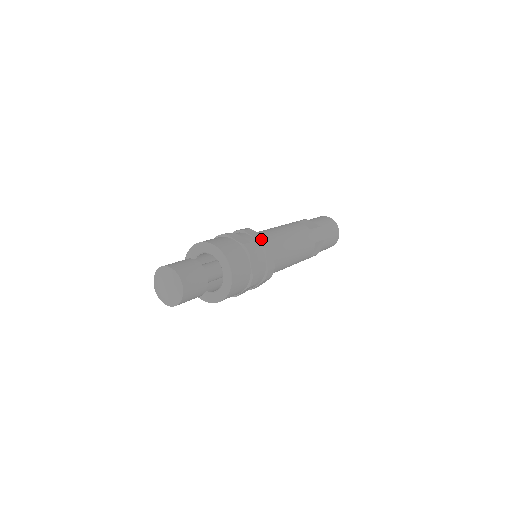
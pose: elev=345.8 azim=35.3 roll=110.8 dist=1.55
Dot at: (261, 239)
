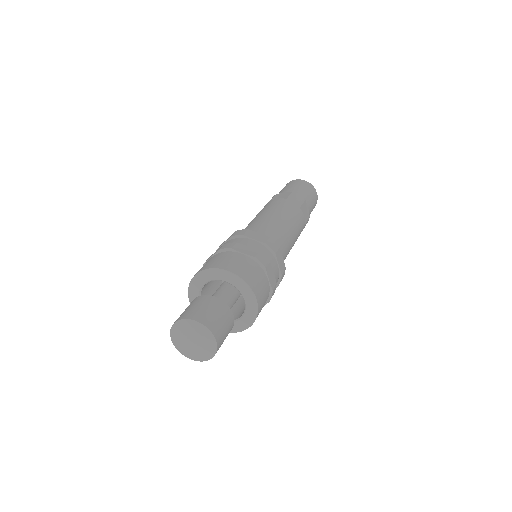
Dot at: (283, 273)
